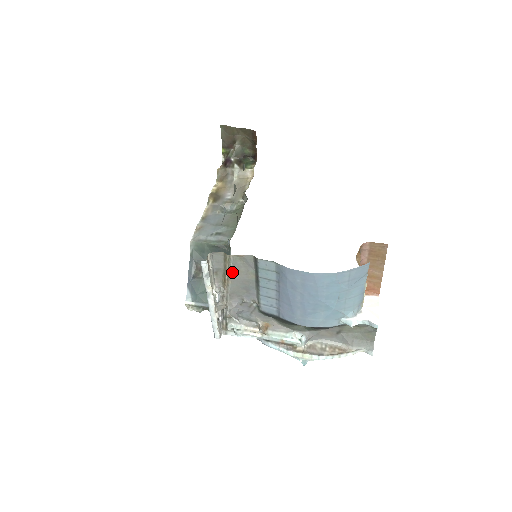
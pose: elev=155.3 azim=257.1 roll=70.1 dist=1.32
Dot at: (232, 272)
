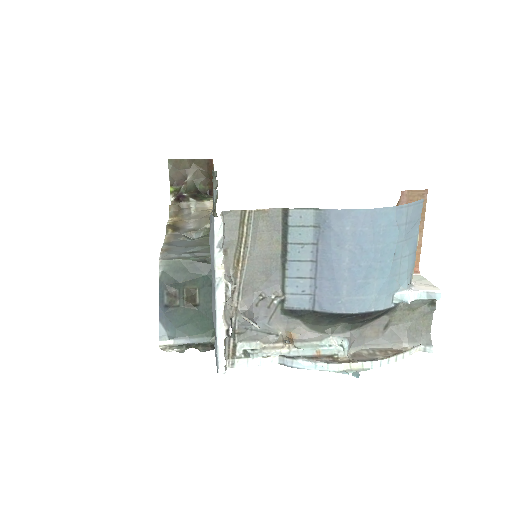
Dot at: (251, 242)
